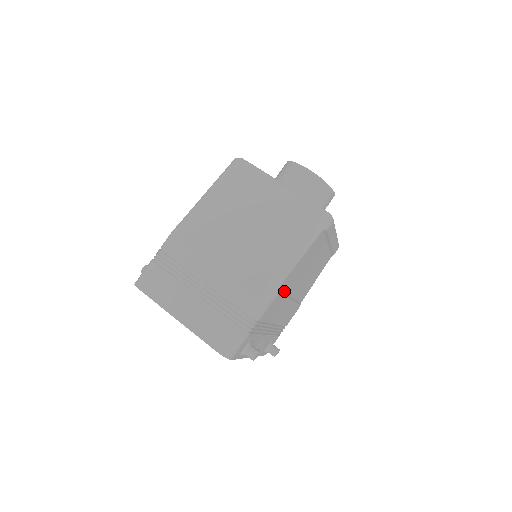
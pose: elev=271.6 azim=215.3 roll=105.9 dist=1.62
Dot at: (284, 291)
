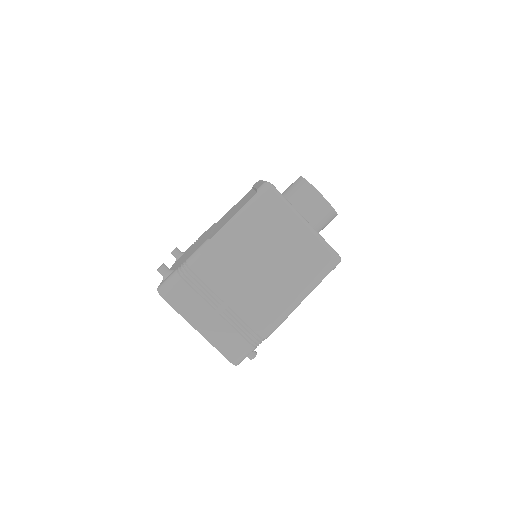
Dot at: occluded
